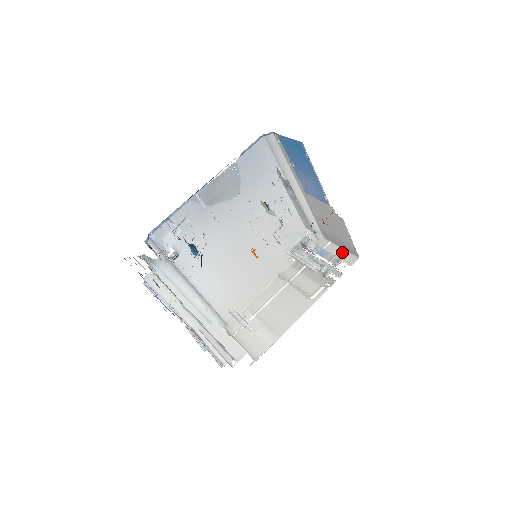
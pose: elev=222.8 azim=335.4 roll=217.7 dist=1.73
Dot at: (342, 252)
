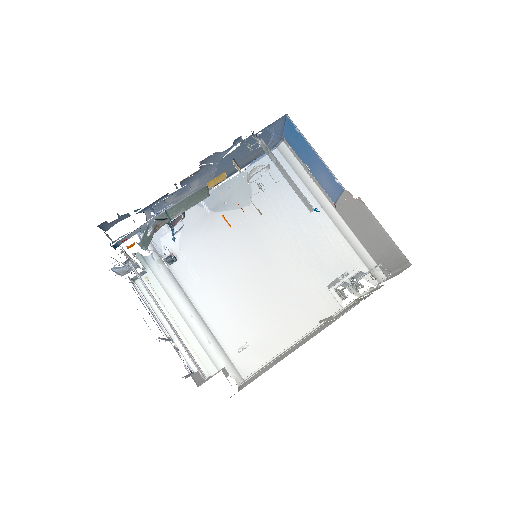
Dot at: (396, 273)
